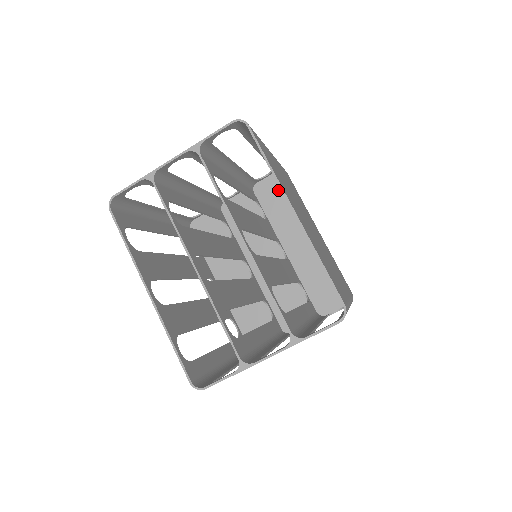
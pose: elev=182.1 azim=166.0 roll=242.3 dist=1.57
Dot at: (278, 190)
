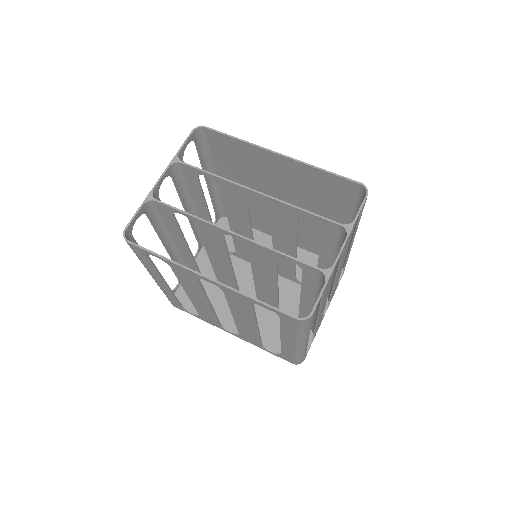
Dot at: occluded
